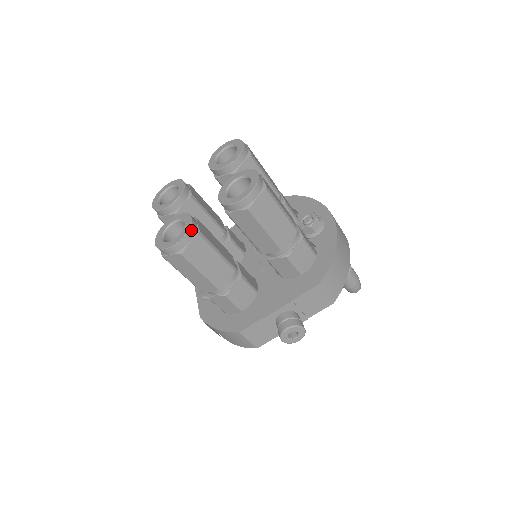
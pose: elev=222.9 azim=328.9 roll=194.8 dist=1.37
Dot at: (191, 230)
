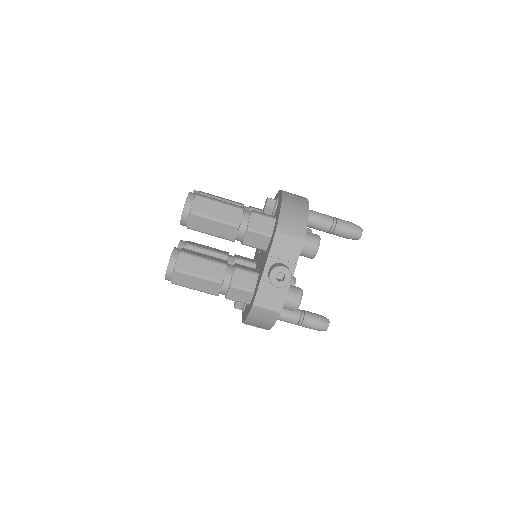
Dot at: (174, 253)
